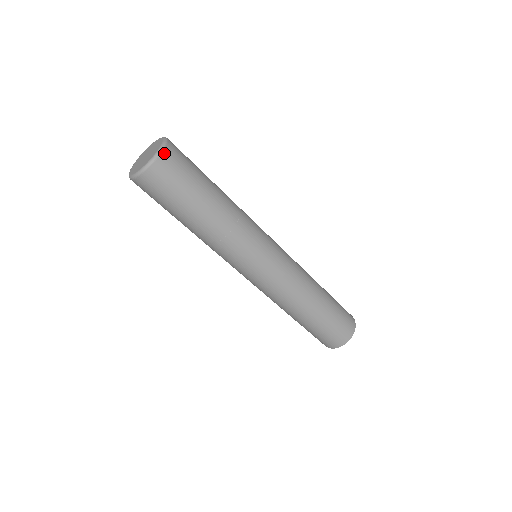
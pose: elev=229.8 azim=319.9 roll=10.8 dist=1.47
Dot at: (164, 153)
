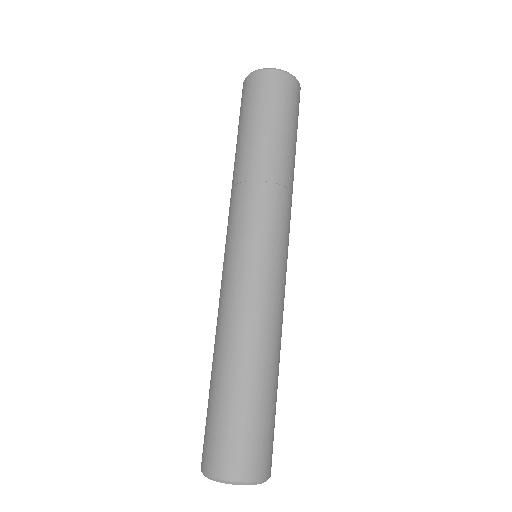
Dot at: occluded
